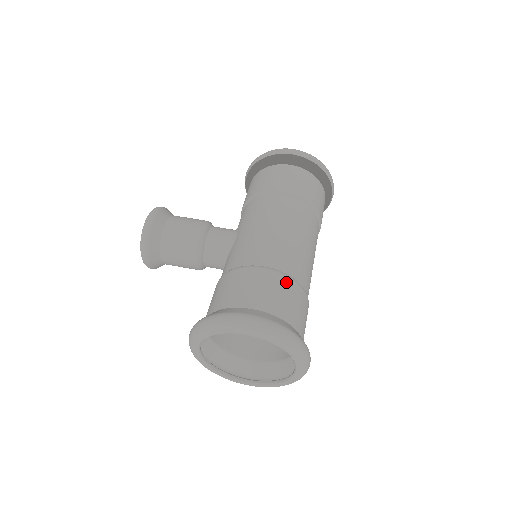
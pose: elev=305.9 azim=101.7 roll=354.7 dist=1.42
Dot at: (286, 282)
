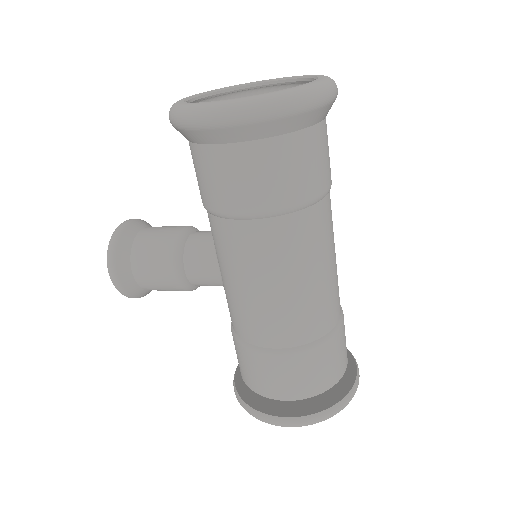
Dot at: occluded
